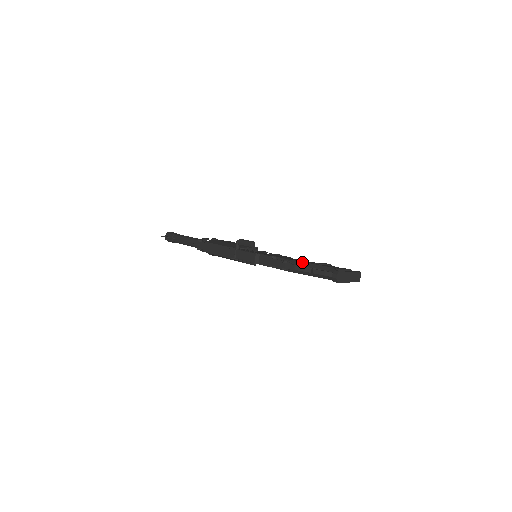
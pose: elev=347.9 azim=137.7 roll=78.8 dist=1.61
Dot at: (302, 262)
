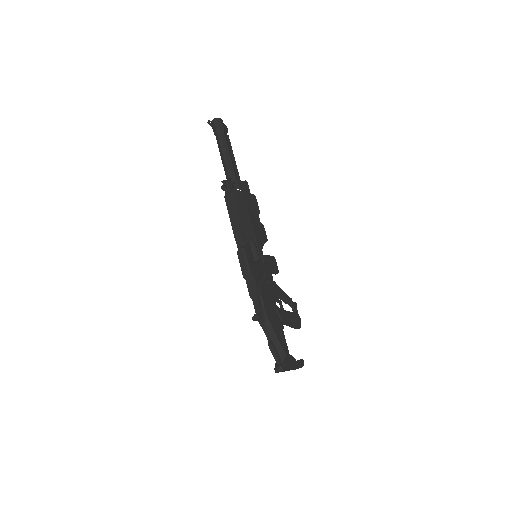
Dot at: (271, 326)
